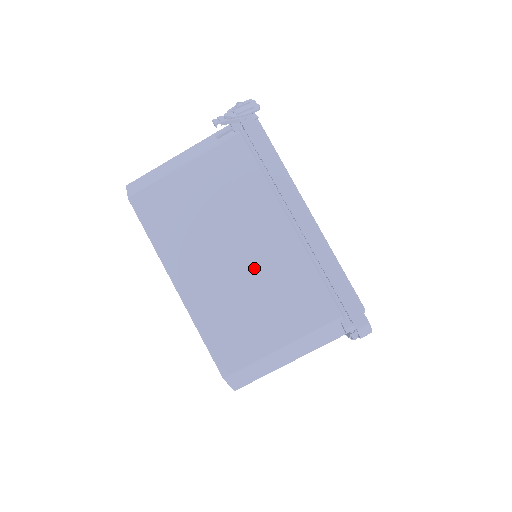
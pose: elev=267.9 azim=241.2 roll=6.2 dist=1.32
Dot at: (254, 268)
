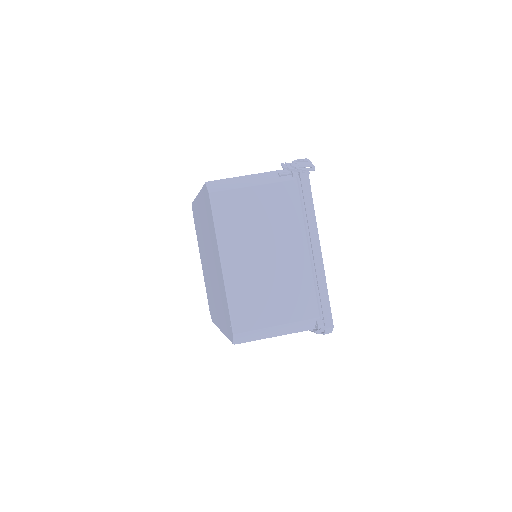
Dot at: (277, 269)
